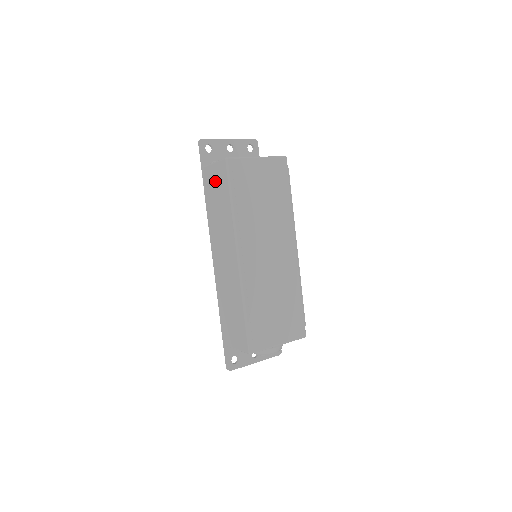
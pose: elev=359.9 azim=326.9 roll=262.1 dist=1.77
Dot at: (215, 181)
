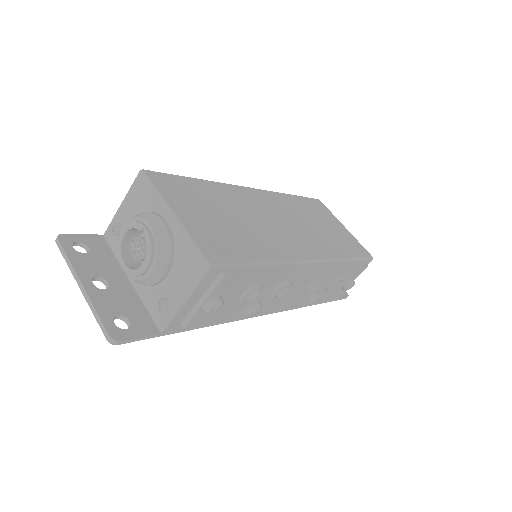
Dot at: occluded
